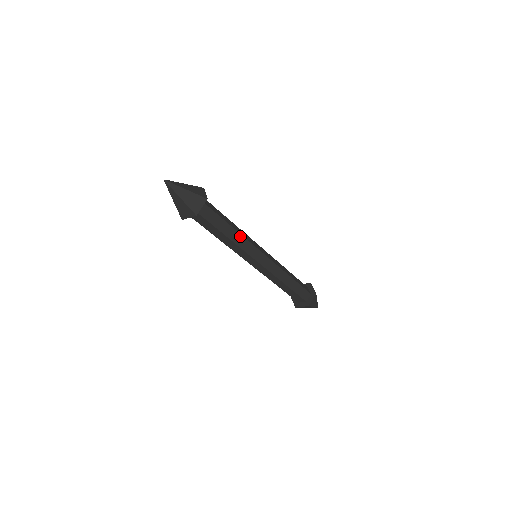
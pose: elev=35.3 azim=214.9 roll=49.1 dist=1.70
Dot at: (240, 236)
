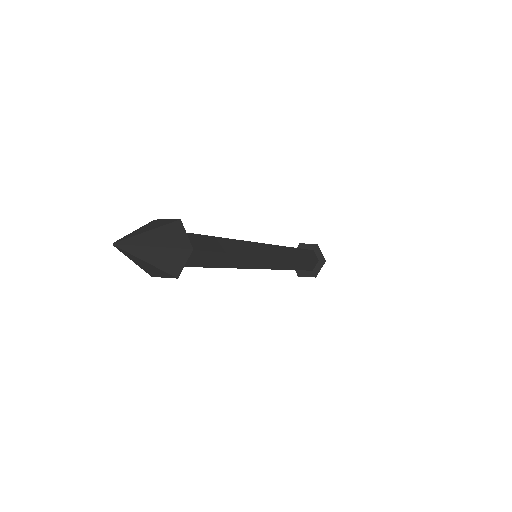
Dot at: (239, 256)
